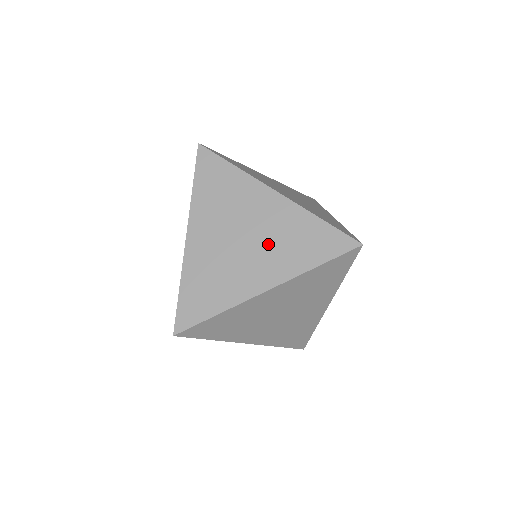
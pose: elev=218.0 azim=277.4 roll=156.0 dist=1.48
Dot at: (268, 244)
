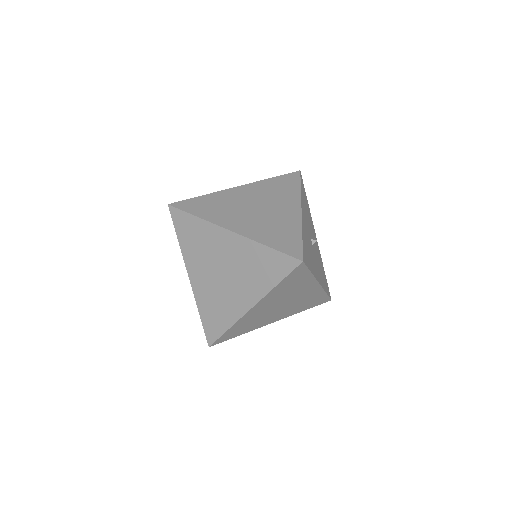
Dot at: (240, 274)
